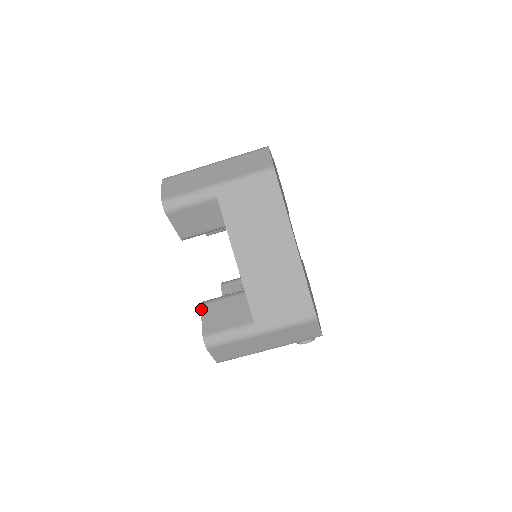
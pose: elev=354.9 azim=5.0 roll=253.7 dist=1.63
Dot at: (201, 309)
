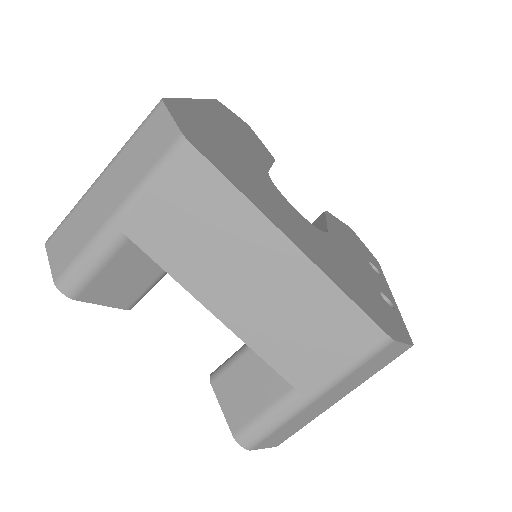
Dot at: (213, 390)
